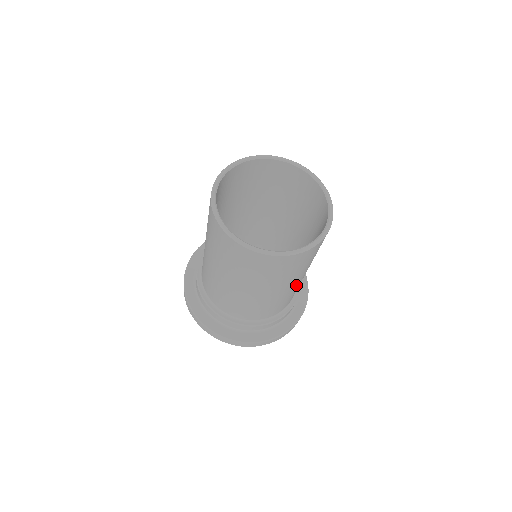
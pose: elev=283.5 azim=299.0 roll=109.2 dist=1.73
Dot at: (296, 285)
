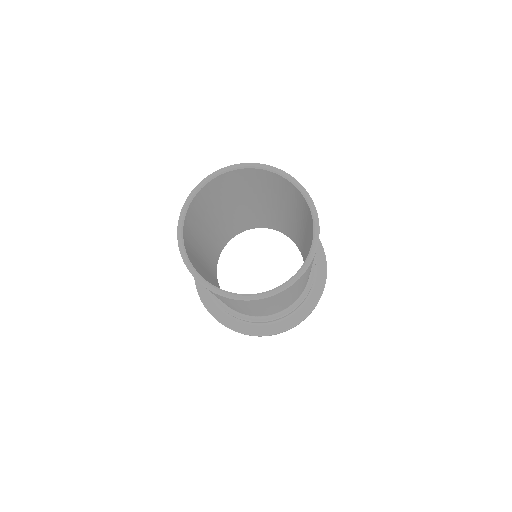
Dot at: (307, 278)
